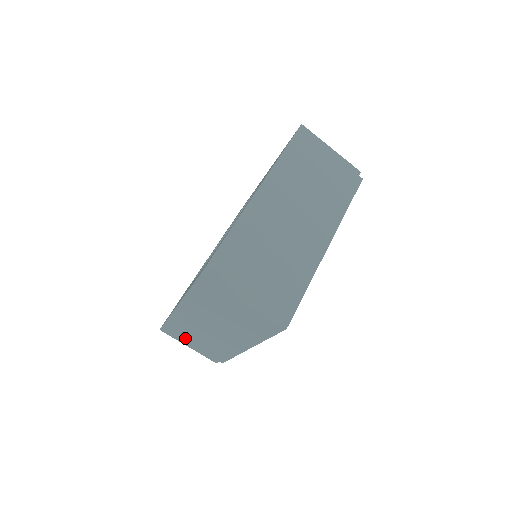
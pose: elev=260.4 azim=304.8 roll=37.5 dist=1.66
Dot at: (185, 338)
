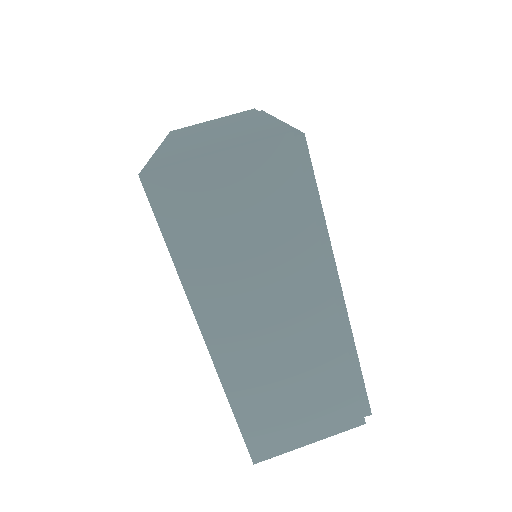
Dot at: occluded
